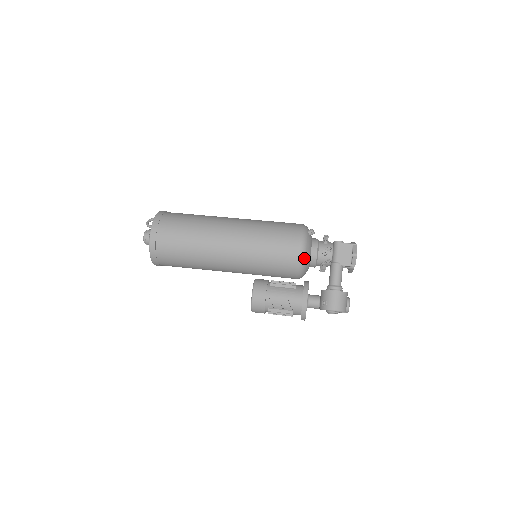
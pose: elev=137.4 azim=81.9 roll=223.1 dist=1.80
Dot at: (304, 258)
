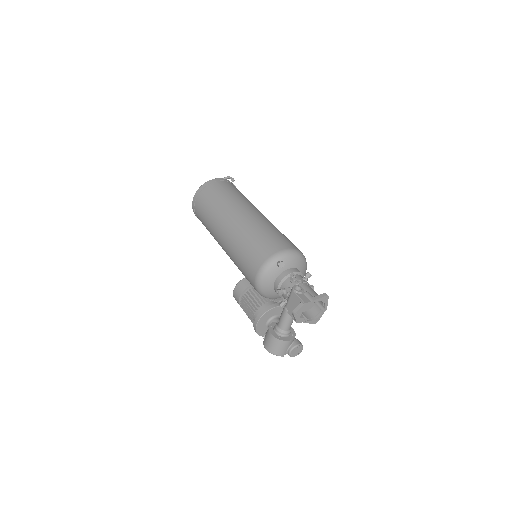
Dot at: (260, 286)
